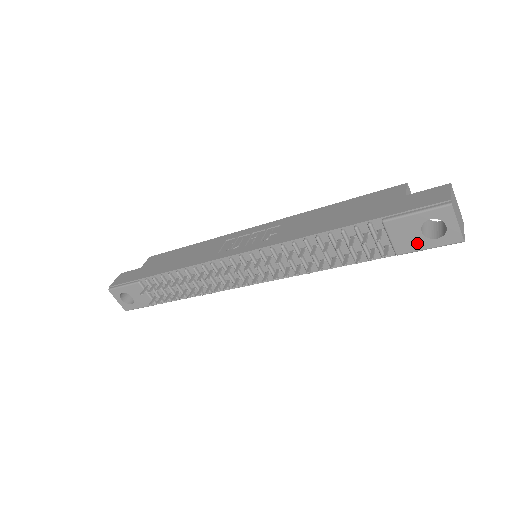
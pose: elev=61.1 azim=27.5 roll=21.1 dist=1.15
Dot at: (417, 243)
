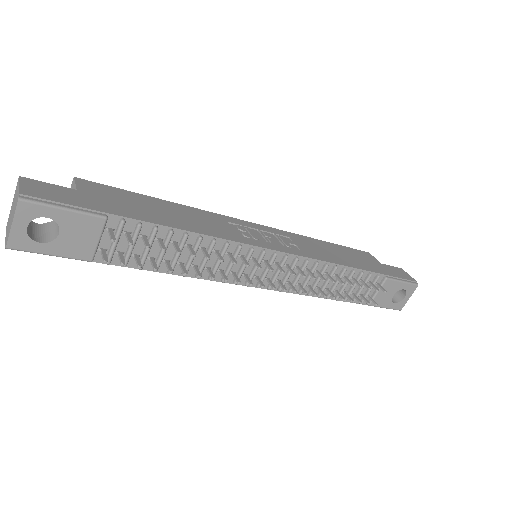
Dot at: (385, 302)
